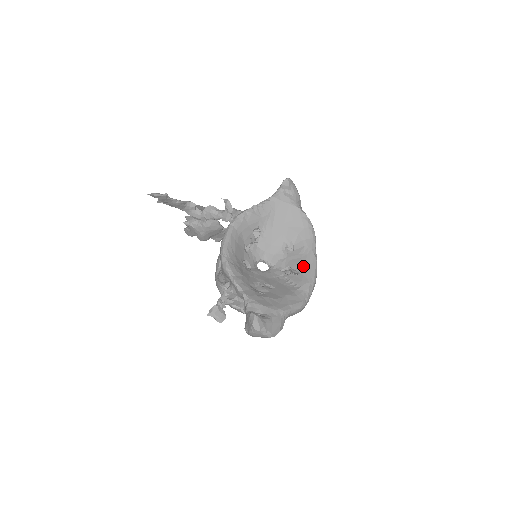
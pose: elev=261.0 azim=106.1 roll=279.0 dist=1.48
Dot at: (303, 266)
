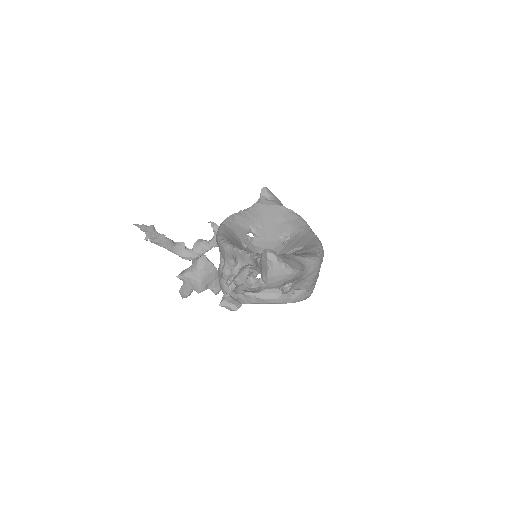
Dot at: (305, 241)
